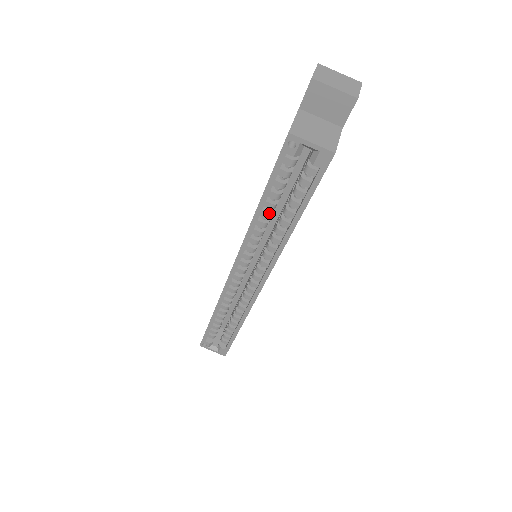
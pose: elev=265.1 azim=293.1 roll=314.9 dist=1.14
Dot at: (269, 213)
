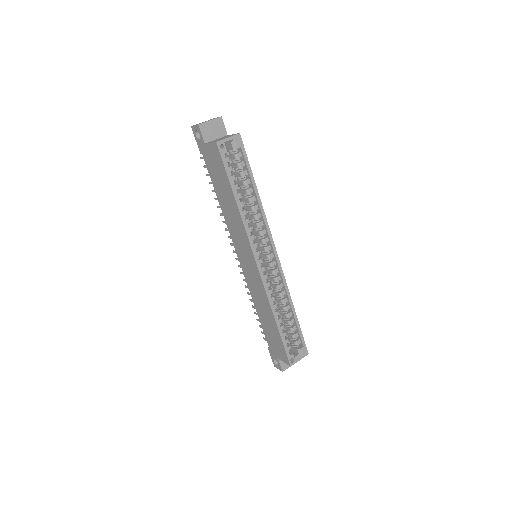
Dot at: (242, 201)
